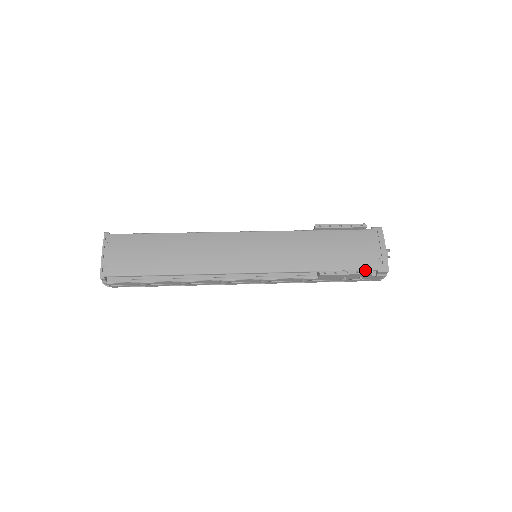
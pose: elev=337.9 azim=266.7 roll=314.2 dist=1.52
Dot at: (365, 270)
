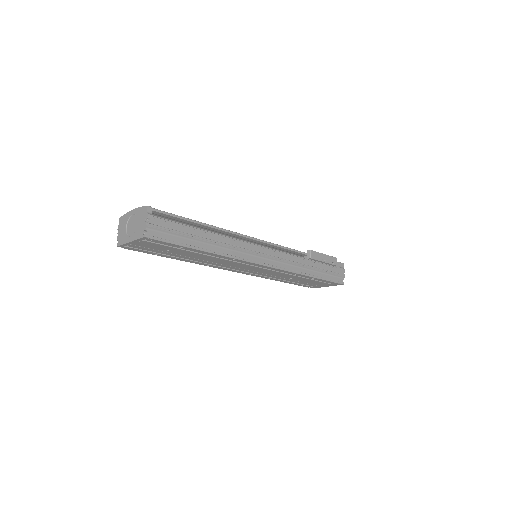
Dot at: occluded
